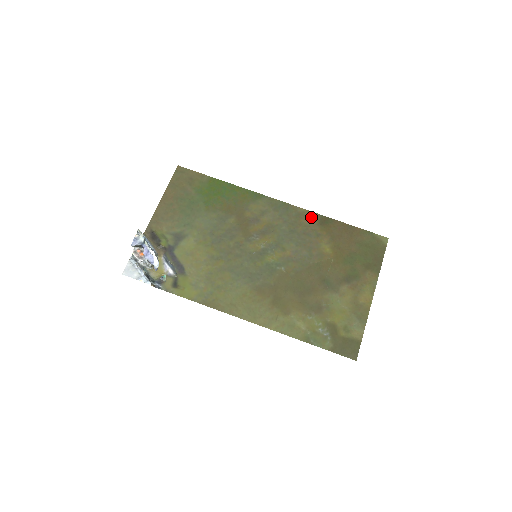
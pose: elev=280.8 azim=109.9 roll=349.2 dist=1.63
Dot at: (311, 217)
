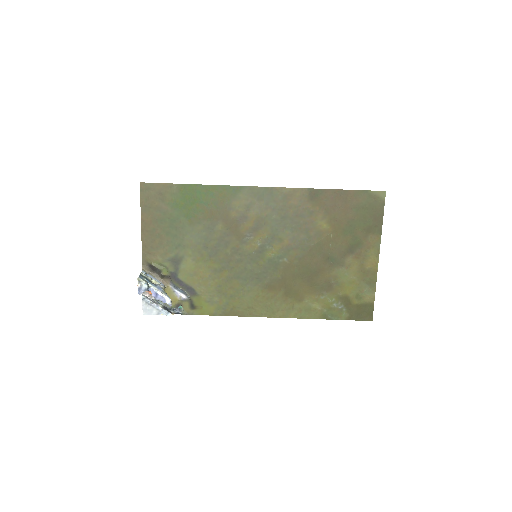
Dot at: (299, 195)
